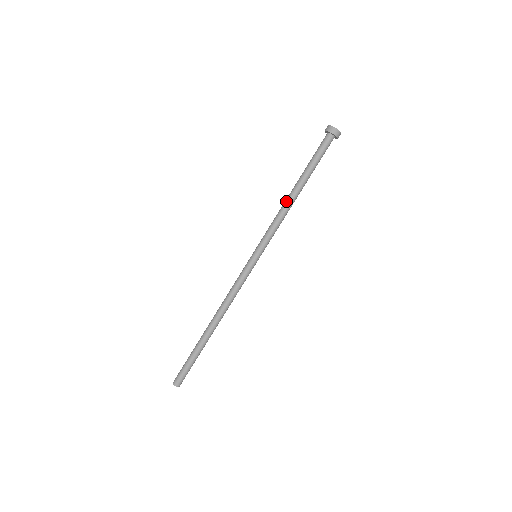
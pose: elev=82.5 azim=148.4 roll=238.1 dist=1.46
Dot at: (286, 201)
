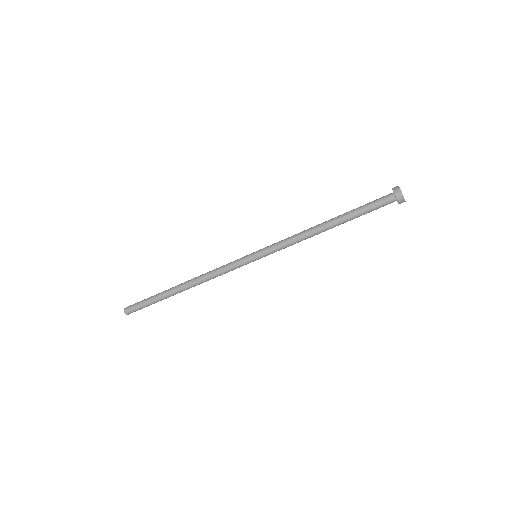
Dot at: (314, 231)
